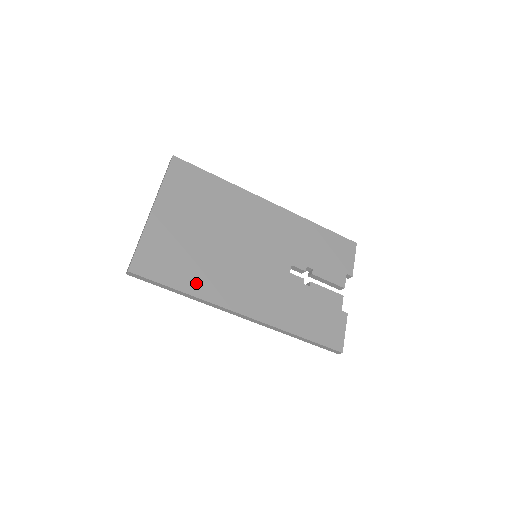
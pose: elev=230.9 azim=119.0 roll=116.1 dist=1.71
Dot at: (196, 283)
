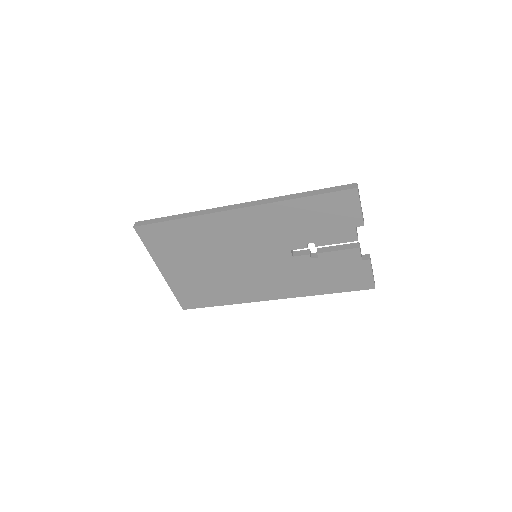
Dot at: (226, 297)
